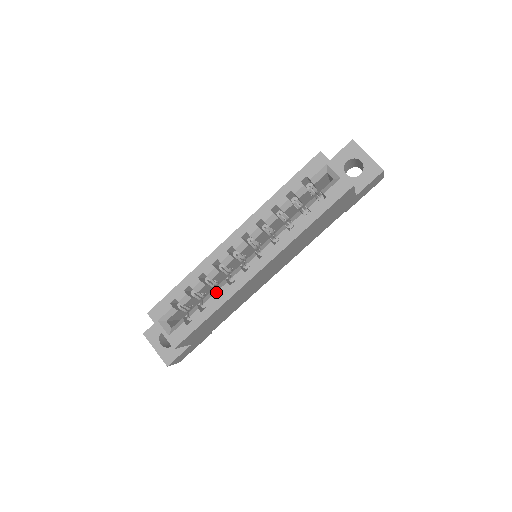
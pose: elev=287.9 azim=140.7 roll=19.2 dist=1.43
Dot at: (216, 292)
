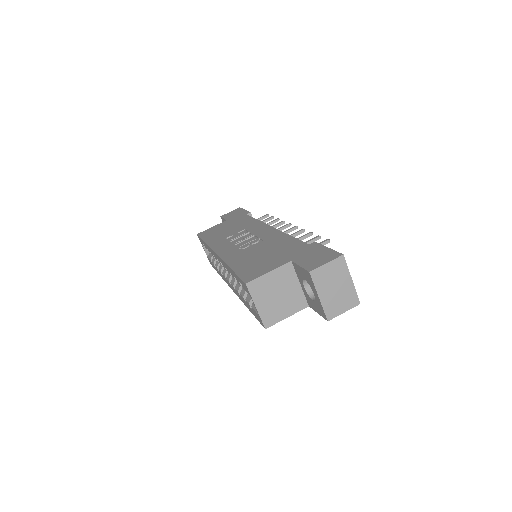
Dot at: occluded
